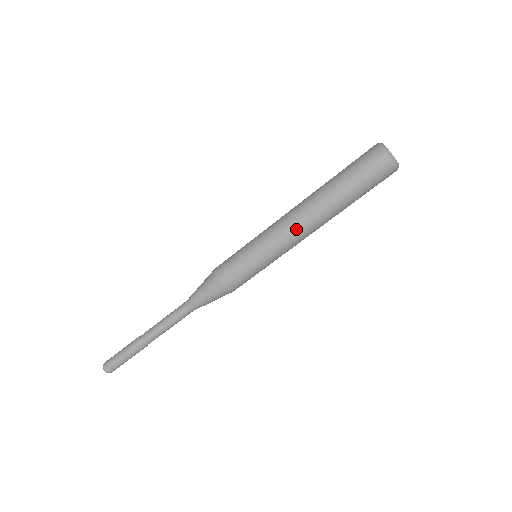
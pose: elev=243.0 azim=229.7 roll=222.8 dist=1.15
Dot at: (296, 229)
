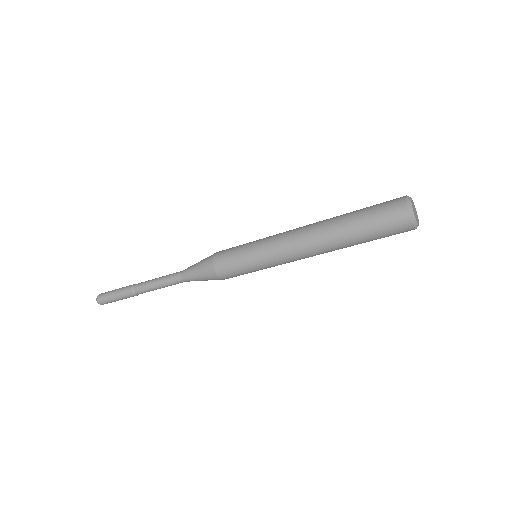
Dot at: (302, 256)
